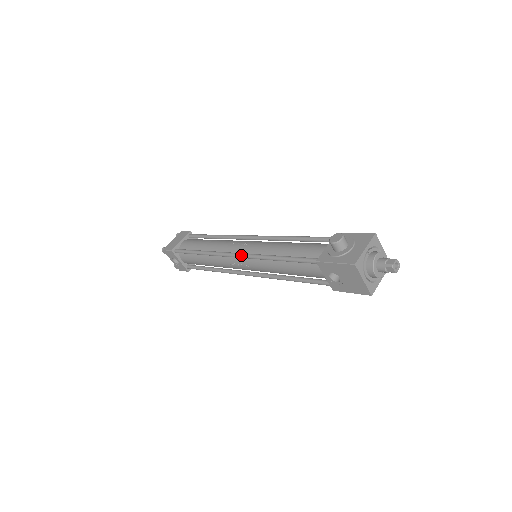
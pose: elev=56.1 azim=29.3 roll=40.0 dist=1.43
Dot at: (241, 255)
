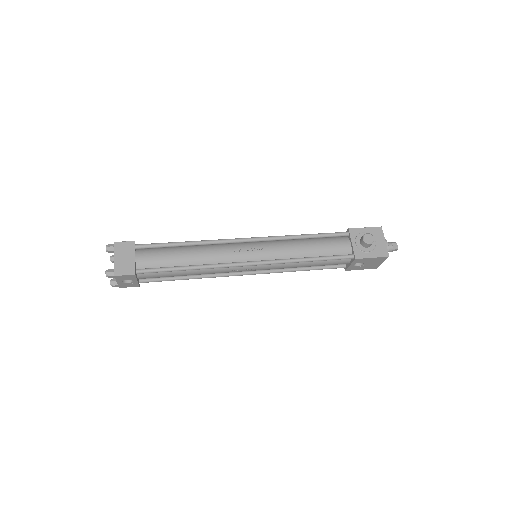
Dot at: (262, 263)
